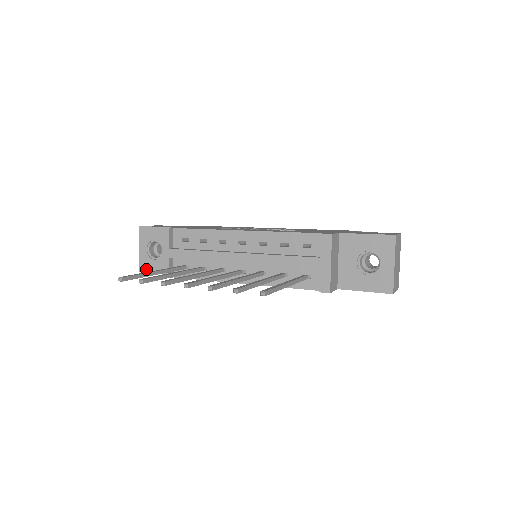
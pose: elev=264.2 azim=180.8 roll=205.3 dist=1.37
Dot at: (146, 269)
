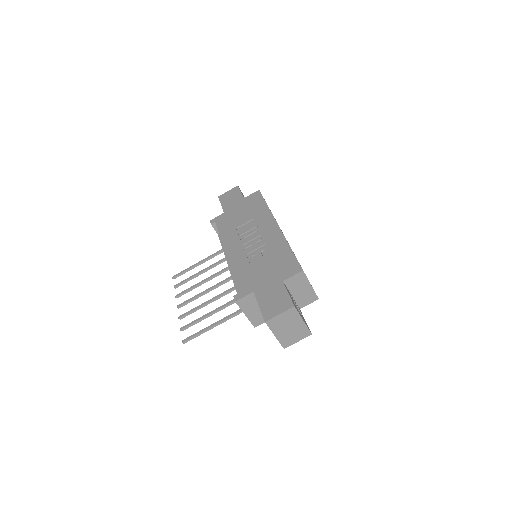
Dot at: occluded
